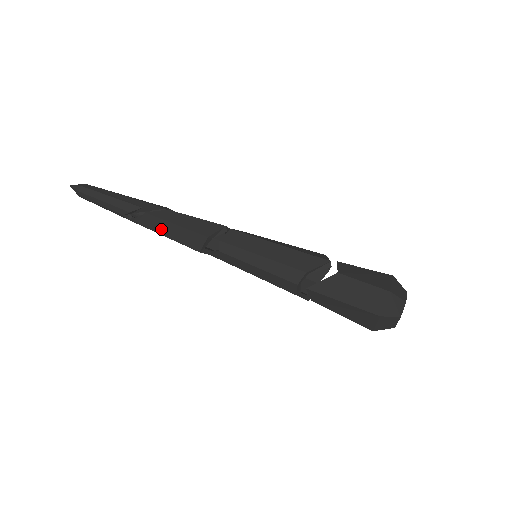
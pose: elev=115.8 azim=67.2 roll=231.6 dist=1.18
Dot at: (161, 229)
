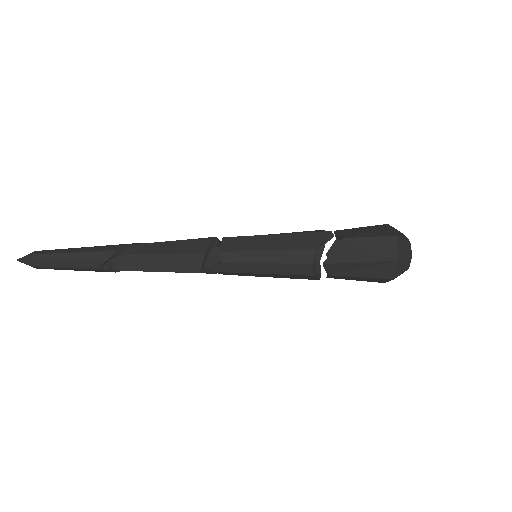
Dot at: (148, 265)
